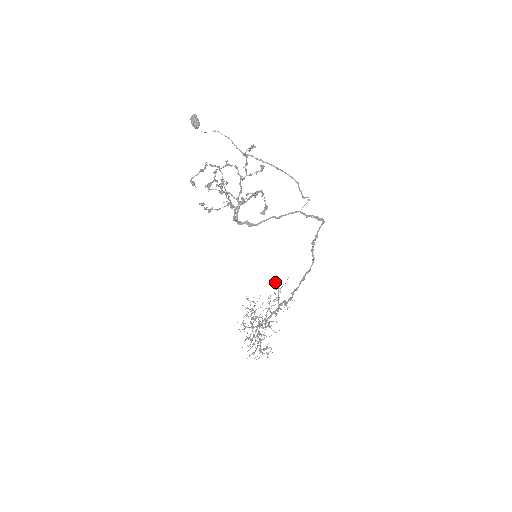
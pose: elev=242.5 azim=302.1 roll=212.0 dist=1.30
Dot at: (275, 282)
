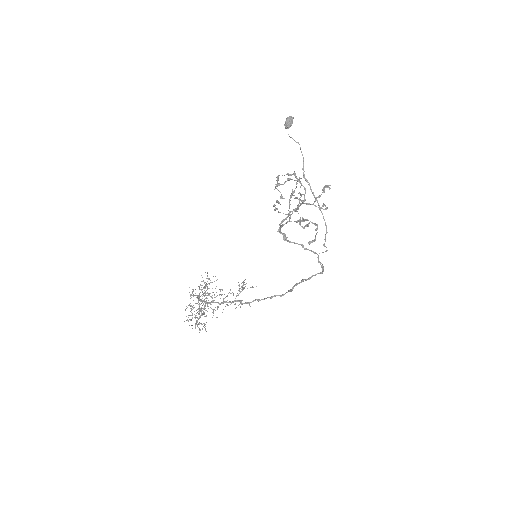
Dot at: occluded
